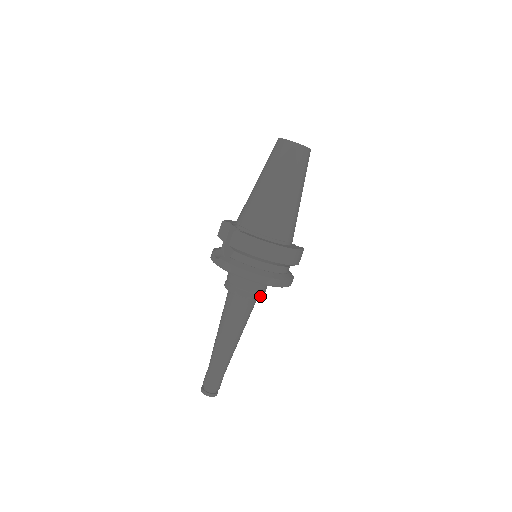
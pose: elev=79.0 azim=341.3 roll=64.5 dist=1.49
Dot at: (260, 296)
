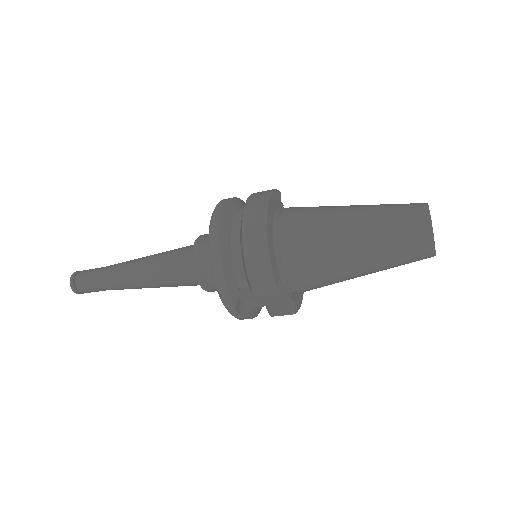
Dot at: occluded
